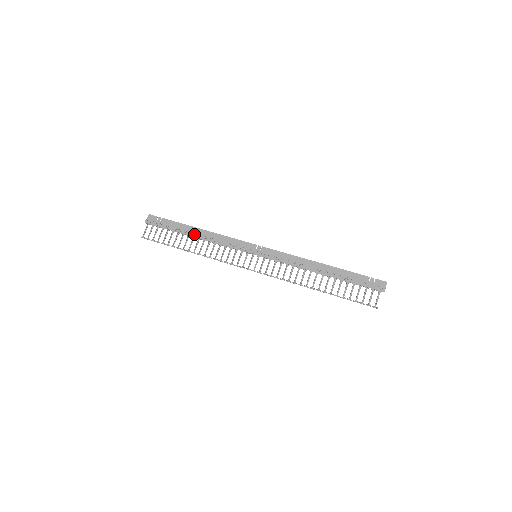
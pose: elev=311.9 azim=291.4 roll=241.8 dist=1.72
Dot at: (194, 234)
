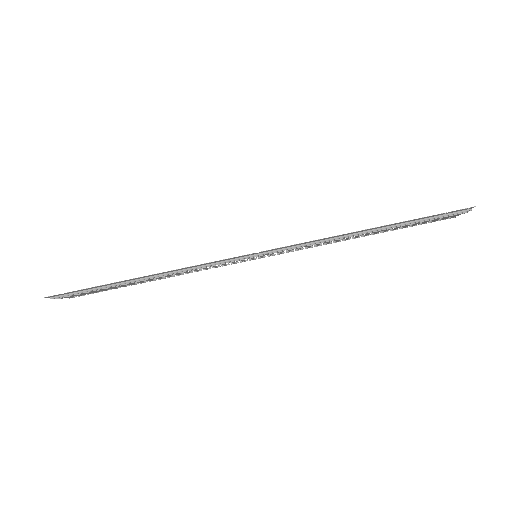
Dot at: occluded
